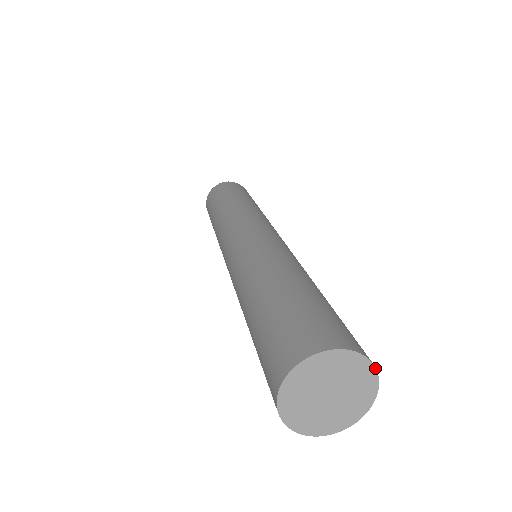
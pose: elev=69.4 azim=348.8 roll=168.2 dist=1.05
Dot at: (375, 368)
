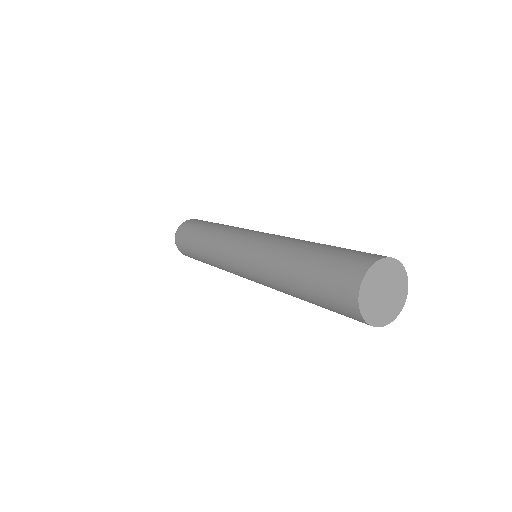
Dot at: (387, 258)
